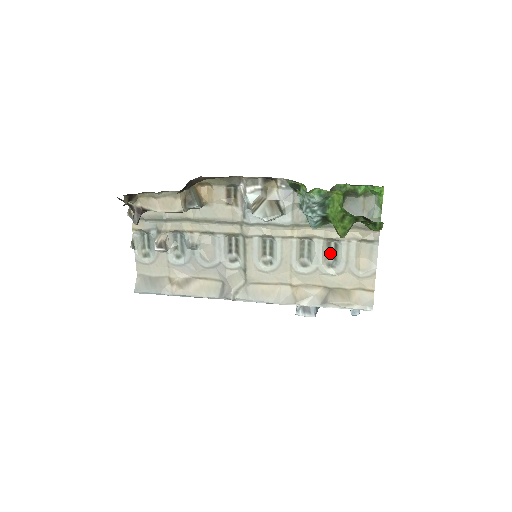
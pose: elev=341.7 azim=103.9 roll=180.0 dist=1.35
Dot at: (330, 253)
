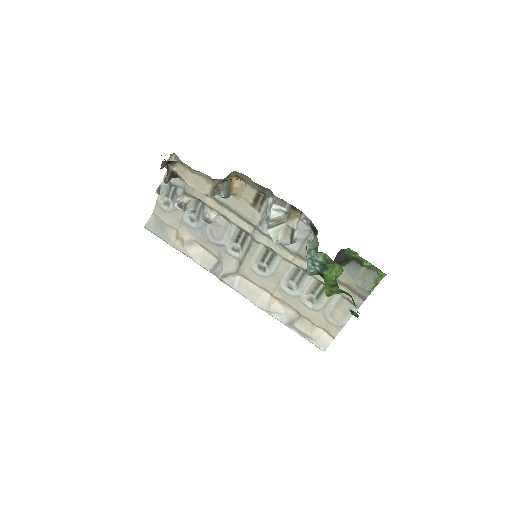
Dot at: (316, 291)
